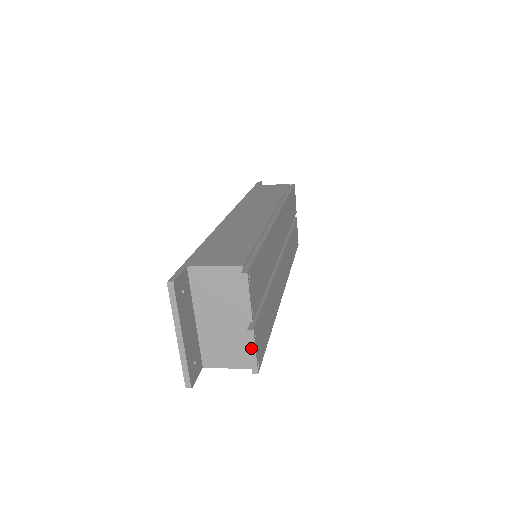
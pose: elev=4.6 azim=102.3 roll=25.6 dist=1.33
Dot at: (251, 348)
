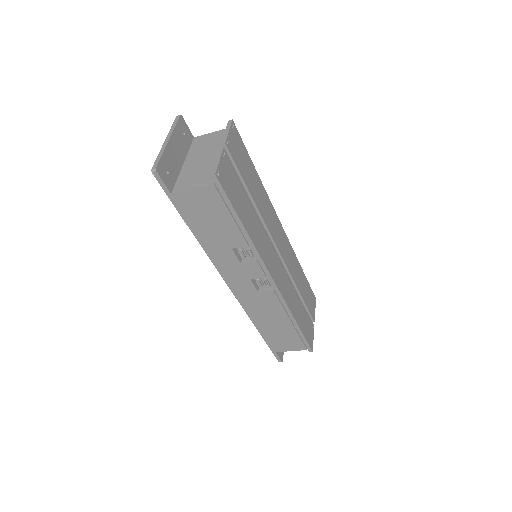
Dot at: (217, 159)
